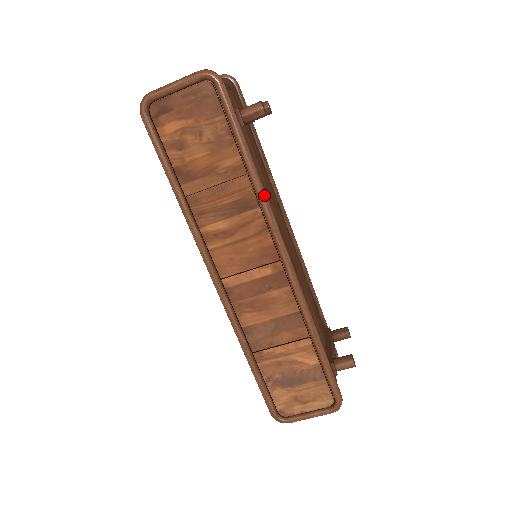
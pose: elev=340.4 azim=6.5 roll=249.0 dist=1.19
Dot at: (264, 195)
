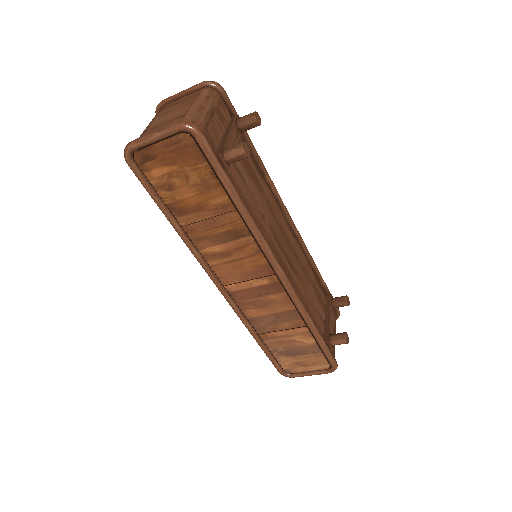
Dot at: (254, 227)
